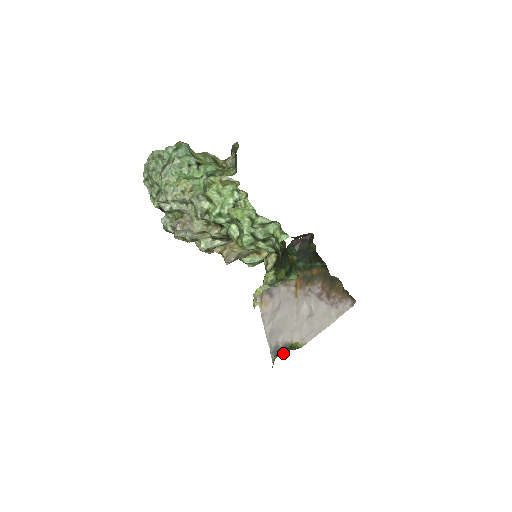
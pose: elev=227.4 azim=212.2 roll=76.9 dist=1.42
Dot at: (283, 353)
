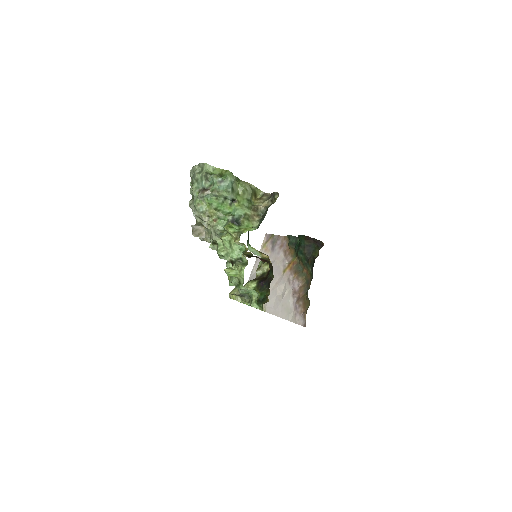
Dot at: (248, 305)
